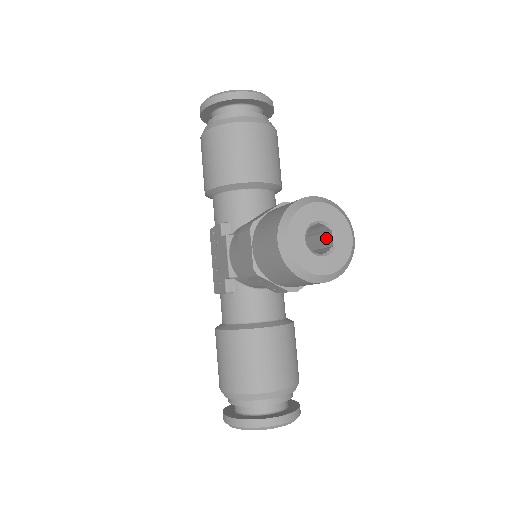
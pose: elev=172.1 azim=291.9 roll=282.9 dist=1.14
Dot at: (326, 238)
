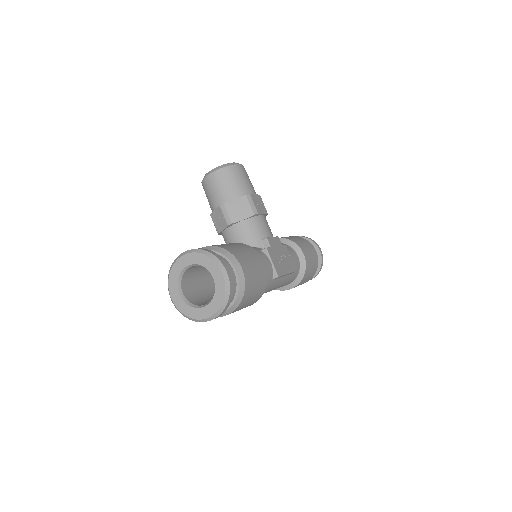
Dot at: occluded
